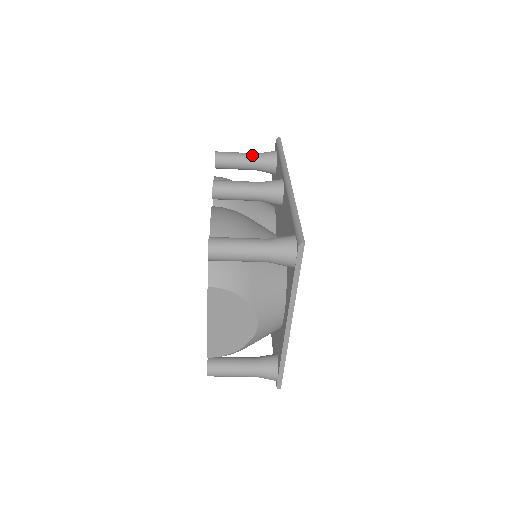
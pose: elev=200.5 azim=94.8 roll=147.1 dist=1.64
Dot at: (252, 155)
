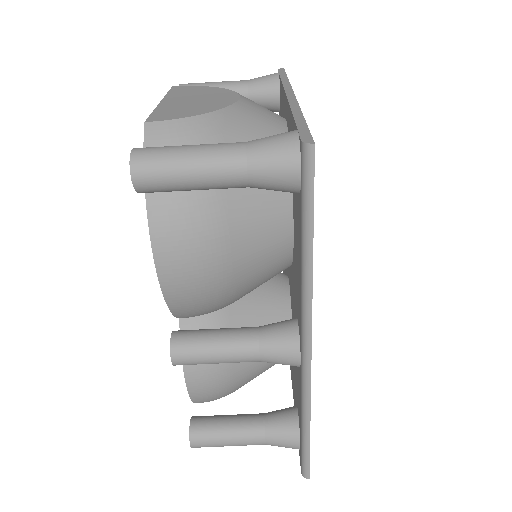
Dot at: occluded
